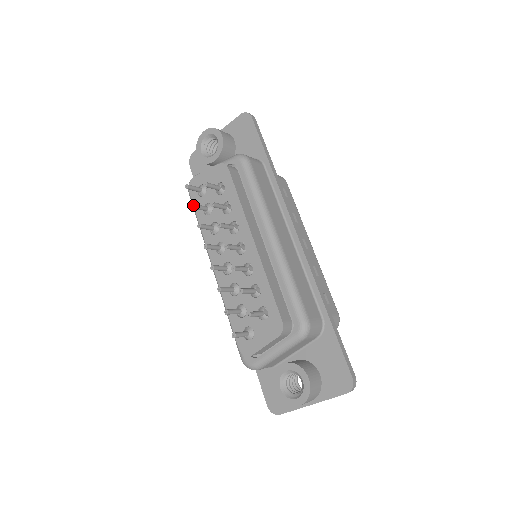
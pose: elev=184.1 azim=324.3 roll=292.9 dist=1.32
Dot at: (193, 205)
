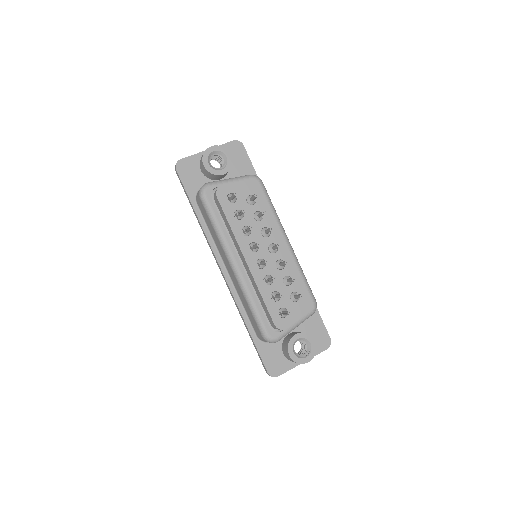
Dot at: (244, 210)
